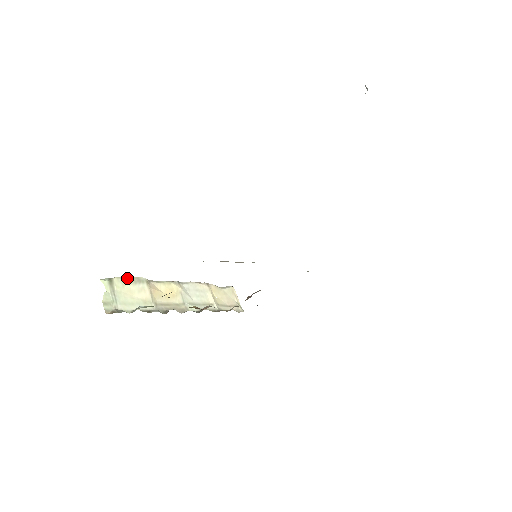
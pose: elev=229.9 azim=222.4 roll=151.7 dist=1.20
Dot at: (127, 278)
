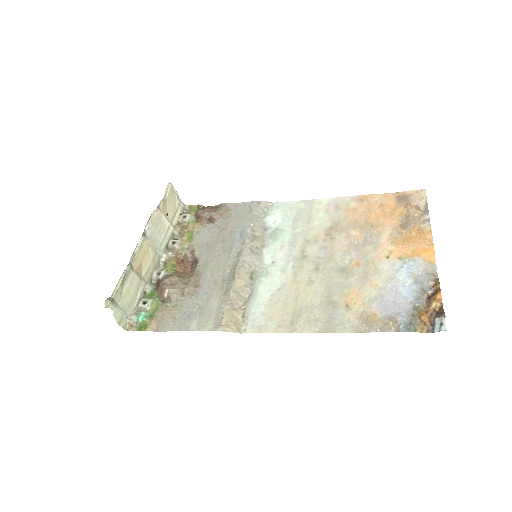
Dot at: (121, 285)
